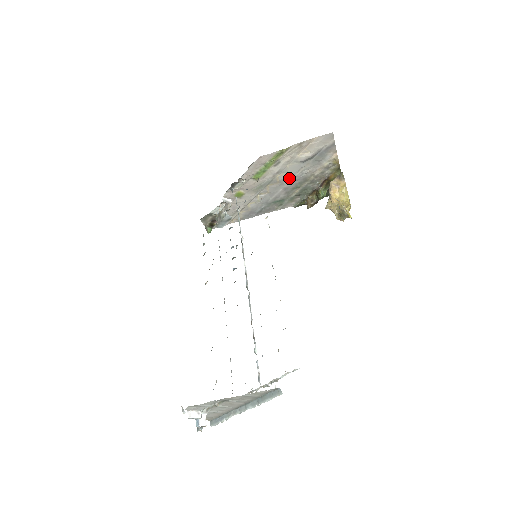
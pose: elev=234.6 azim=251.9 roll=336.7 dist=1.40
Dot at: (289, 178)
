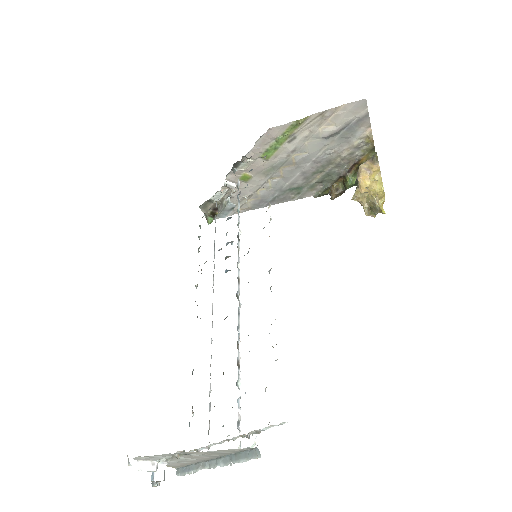
Dot at: (308, 159)
